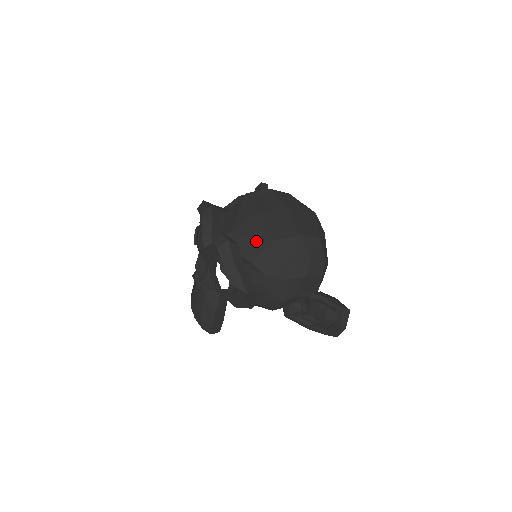
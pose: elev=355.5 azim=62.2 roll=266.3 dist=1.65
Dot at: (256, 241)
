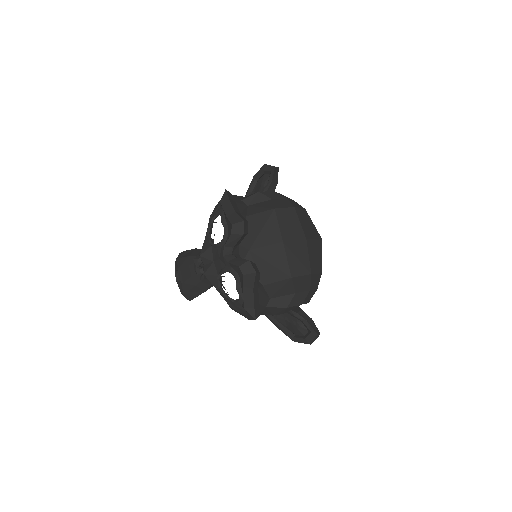
Dot at: (274, 270)
